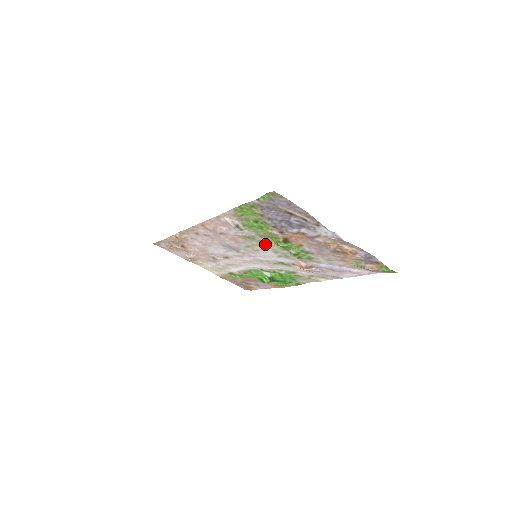
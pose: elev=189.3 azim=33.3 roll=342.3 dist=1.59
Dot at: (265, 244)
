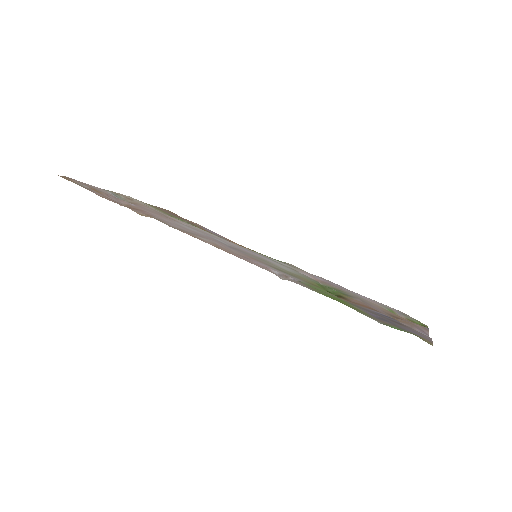
Dot at: (296, 275)
